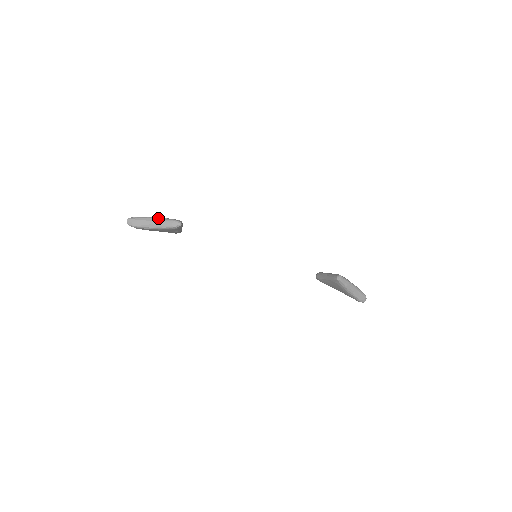
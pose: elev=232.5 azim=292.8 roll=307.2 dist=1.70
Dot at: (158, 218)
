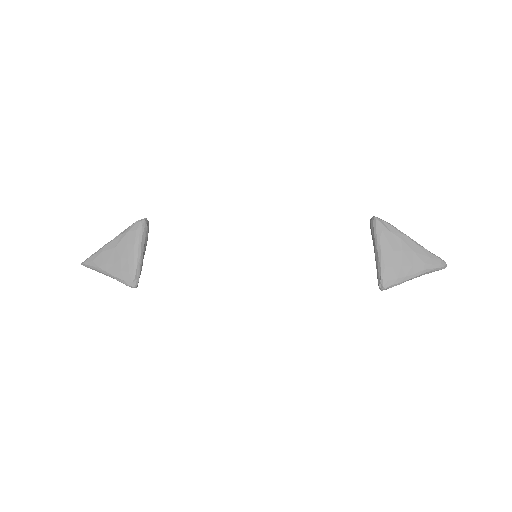
Dot at: (108, 275)
